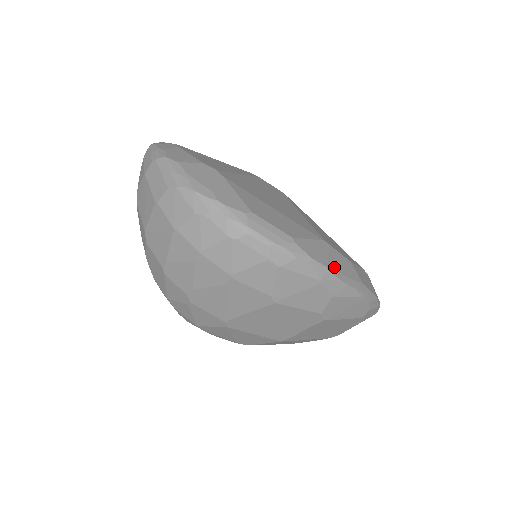
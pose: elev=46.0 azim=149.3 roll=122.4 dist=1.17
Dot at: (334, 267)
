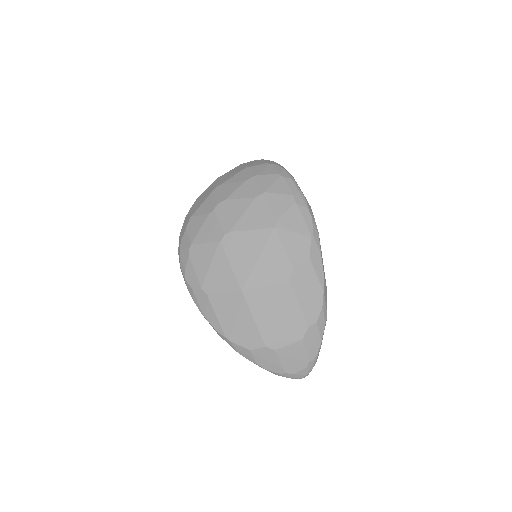
Dot at: (320, 246)
